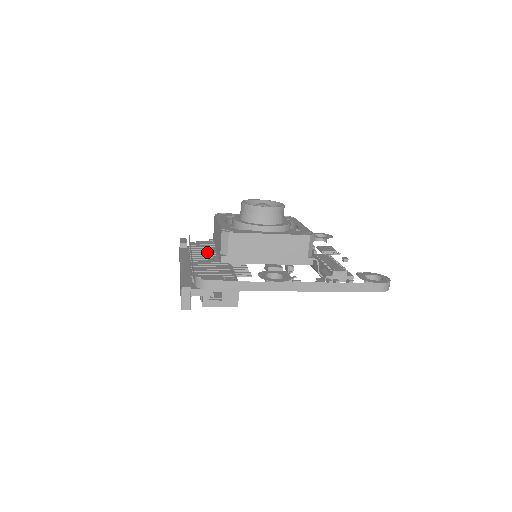
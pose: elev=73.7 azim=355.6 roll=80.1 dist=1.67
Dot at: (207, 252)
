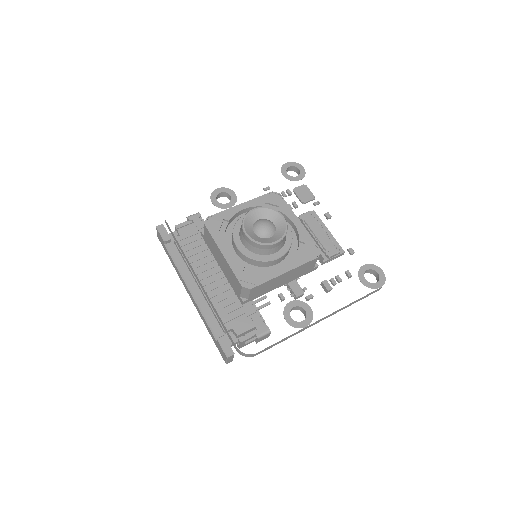
Dot at: (205, 261)
